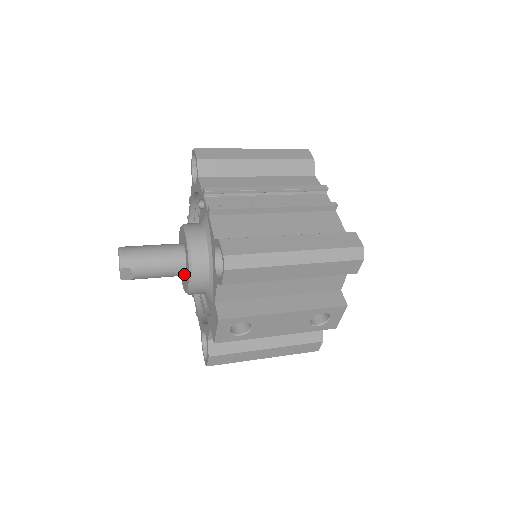
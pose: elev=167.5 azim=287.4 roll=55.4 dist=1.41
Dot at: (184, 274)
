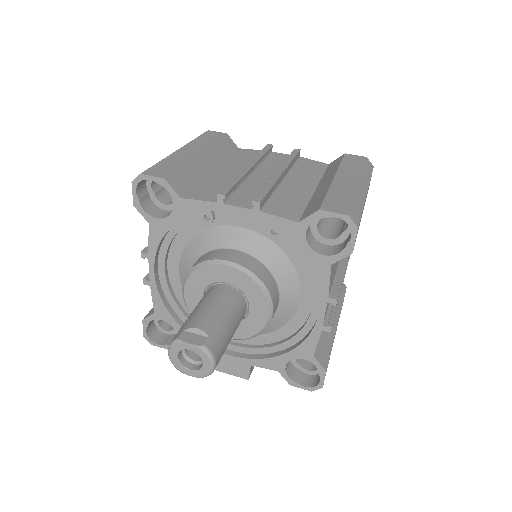
Dot at: occluded
